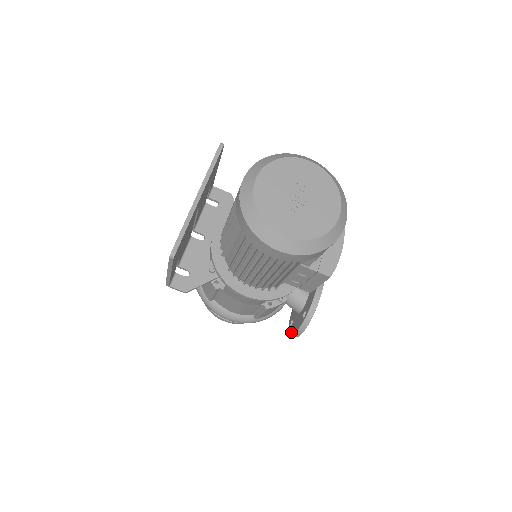
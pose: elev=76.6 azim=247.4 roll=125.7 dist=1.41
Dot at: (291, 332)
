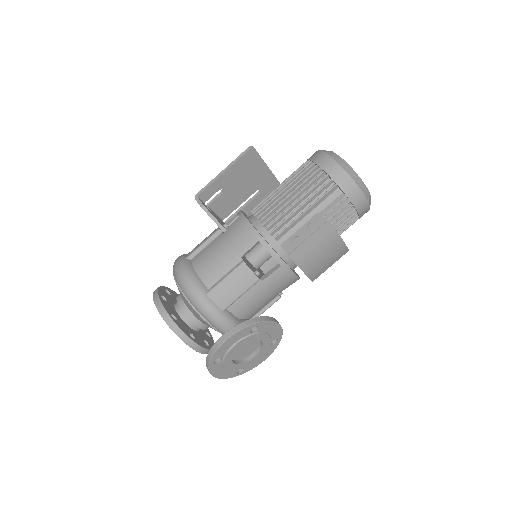
Dot at: (217, 342)
